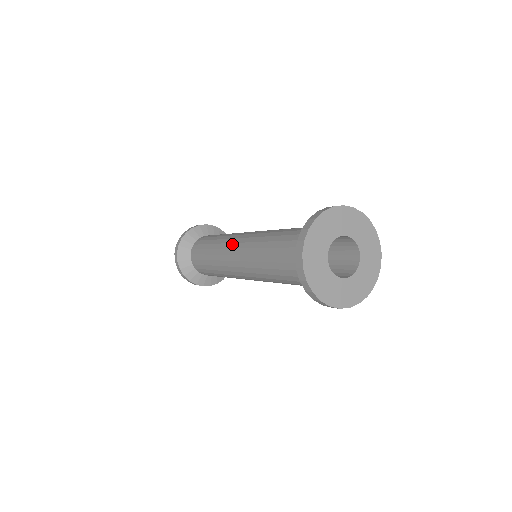
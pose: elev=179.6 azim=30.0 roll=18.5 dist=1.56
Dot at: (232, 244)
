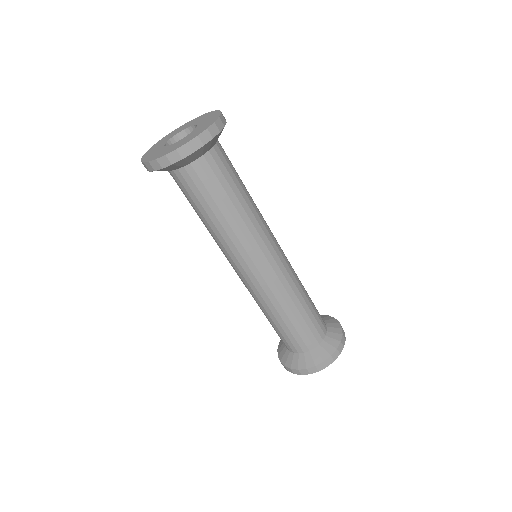
Dot at: occluded
